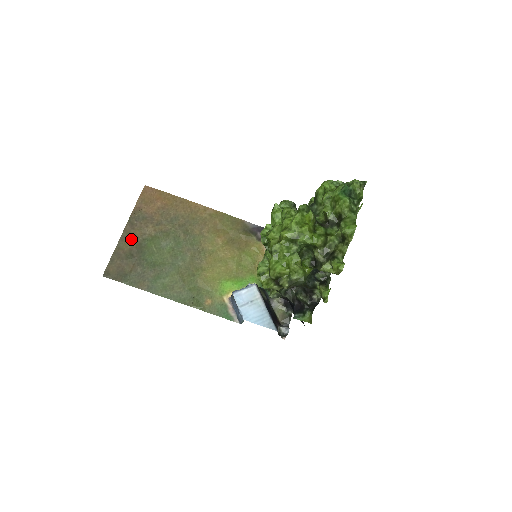
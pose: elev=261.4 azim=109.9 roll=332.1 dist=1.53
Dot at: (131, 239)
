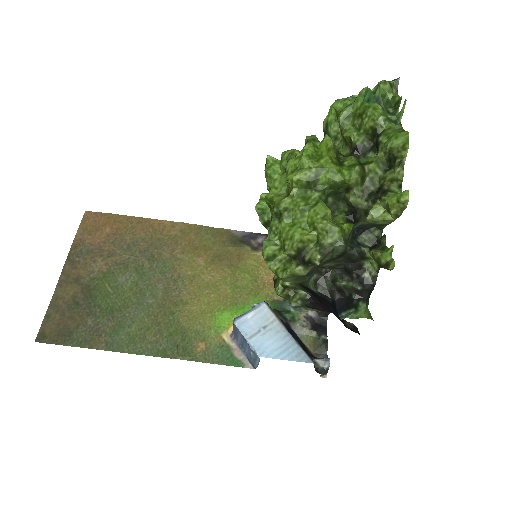
Dot at: (73, 282)
